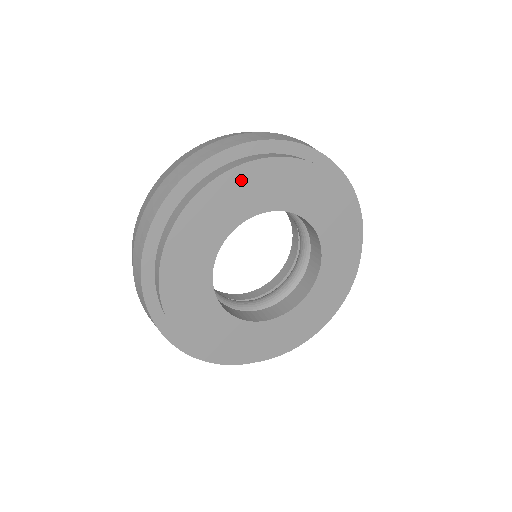
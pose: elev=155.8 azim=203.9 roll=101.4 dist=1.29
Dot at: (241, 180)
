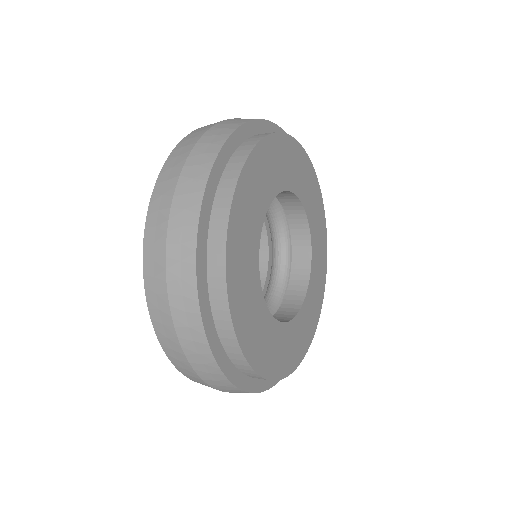
Dot at: (275, 149)
